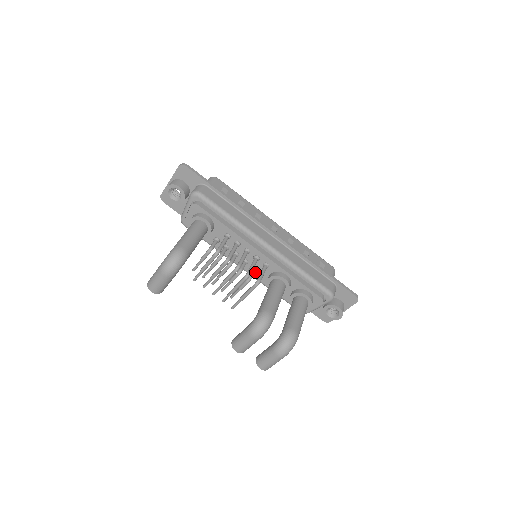
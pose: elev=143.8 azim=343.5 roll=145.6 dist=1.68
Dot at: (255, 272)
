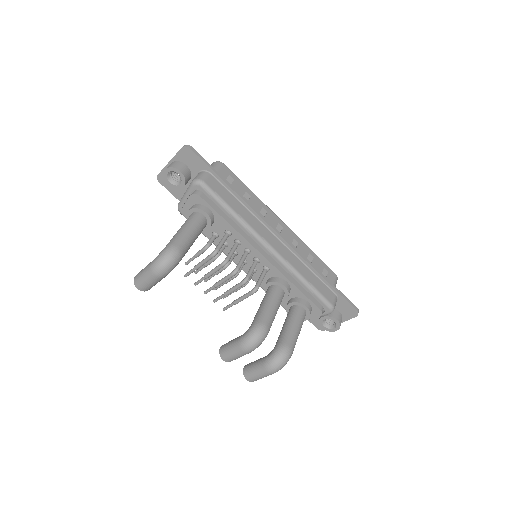
Dot at: occluded
